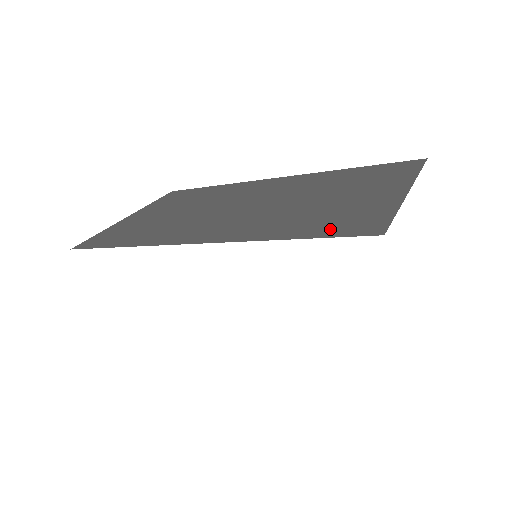
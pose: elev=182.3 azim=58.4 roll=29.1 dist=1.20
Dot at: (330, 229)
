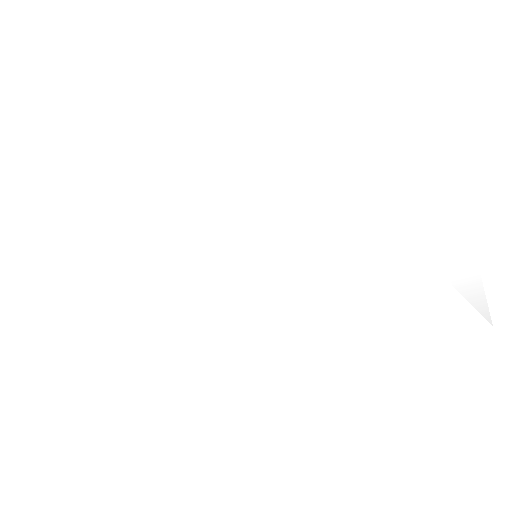
Dot at: occluded
